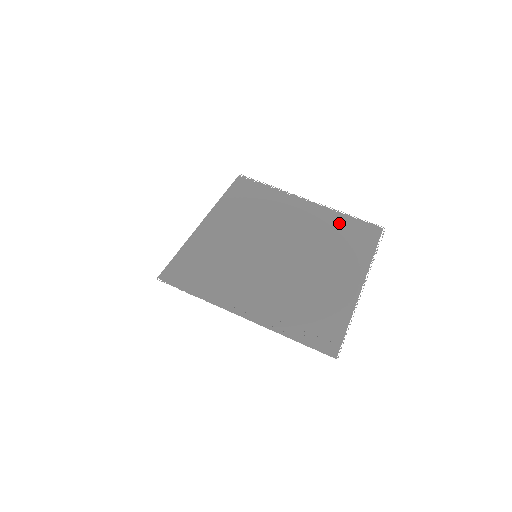
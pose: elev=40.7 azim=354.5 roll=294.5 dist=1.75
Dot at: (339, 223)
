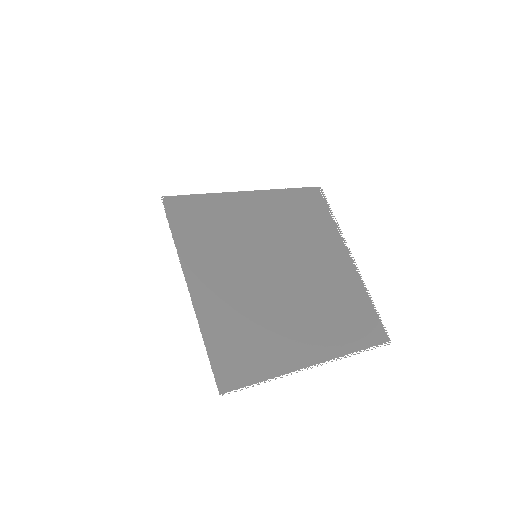
Dot at: (356, 300)
